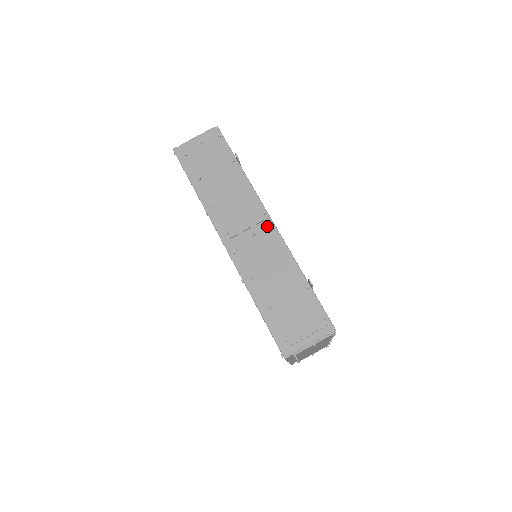
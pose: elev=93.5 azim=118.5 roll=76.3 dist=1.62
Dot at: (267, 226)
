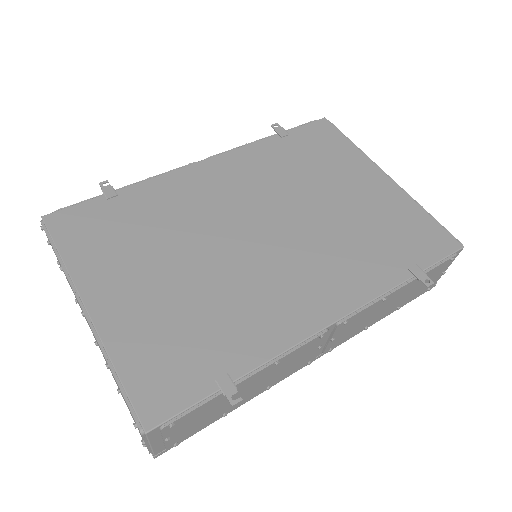
Dot at: (337, 329)
